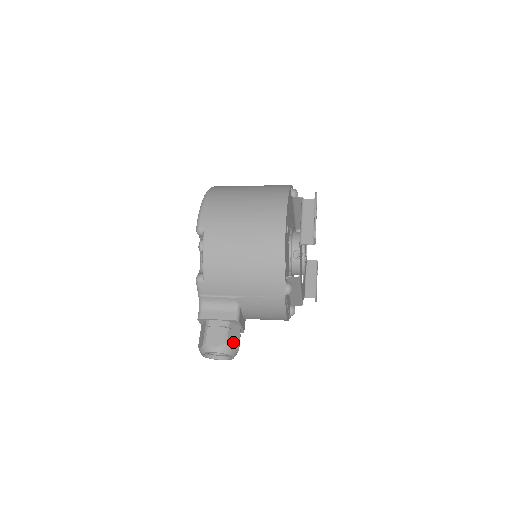
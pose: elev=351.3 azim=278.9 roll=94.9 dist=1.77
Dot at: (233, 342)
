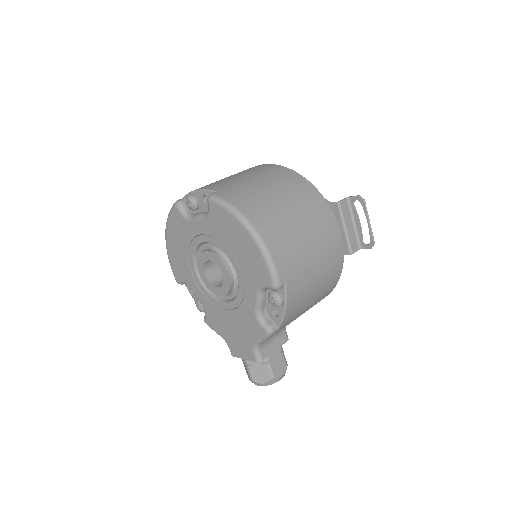
Dot at: occluded
